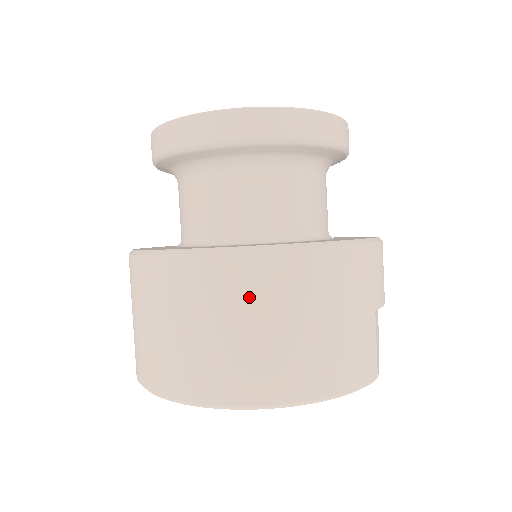
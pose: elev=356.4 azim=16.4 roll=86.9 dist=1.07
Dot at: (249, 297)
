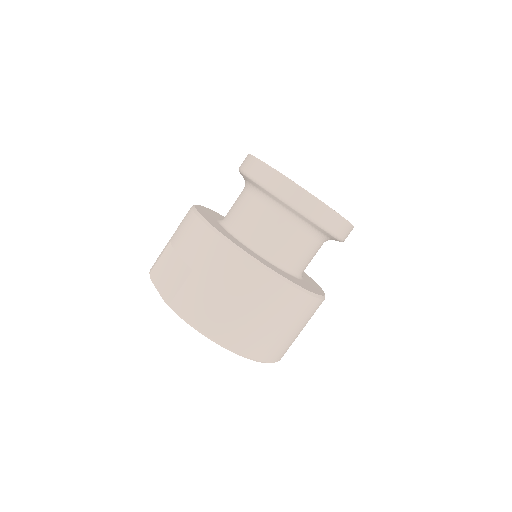
Dot at: (302, 317)
